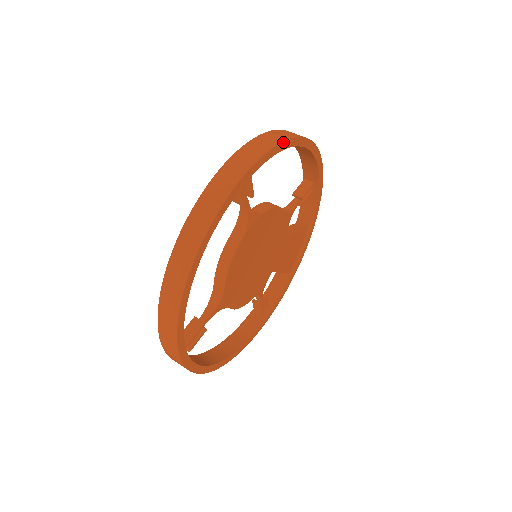
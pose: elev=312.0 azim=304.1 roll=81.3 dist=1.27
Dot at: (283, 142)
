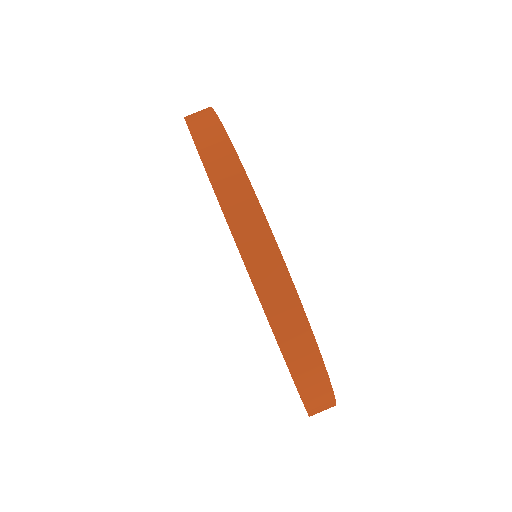
Dot at: (248, 180)
